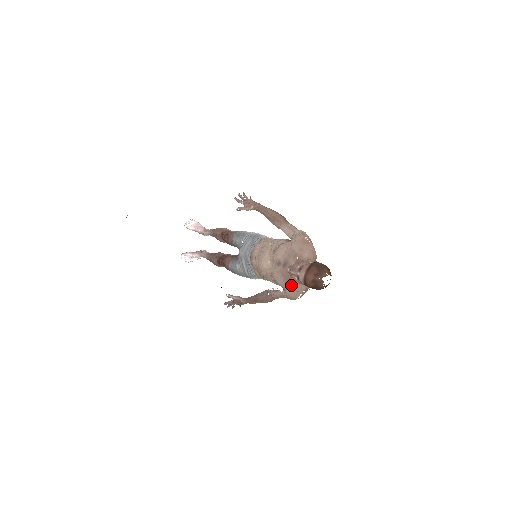
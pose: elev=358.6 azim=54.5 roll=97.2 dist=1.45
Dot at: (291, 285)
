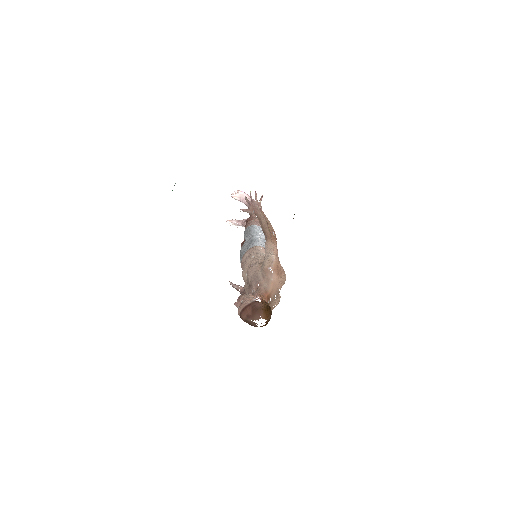
Dot at: occluded
